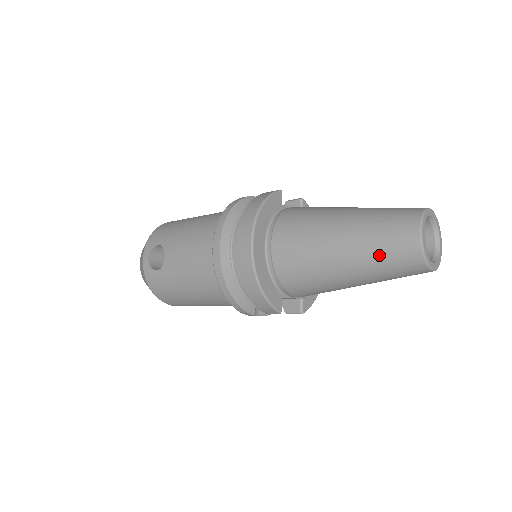
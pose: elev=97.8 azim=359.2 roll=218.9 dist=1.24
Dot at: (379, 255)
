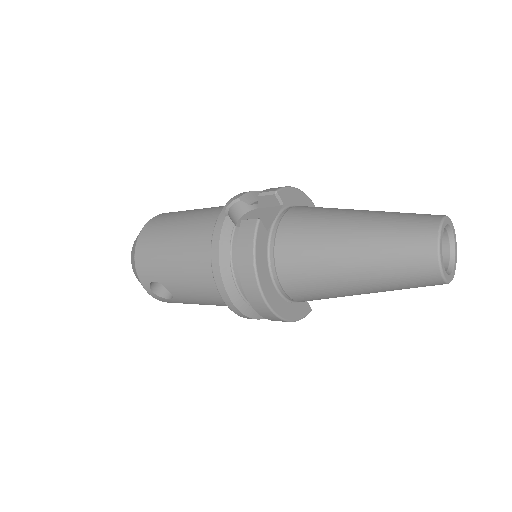
Dot at: (401, 288)
